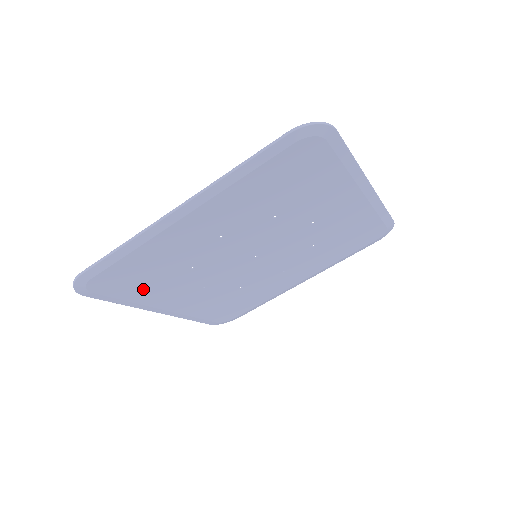
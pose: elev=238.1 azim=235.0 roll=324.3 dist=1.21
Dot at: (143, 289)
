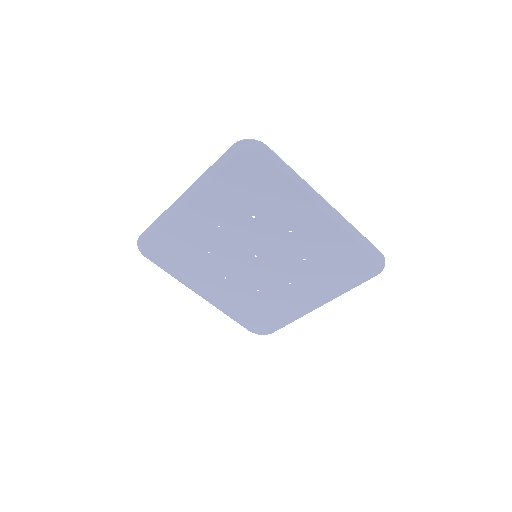
Dot at: (180, 263)
